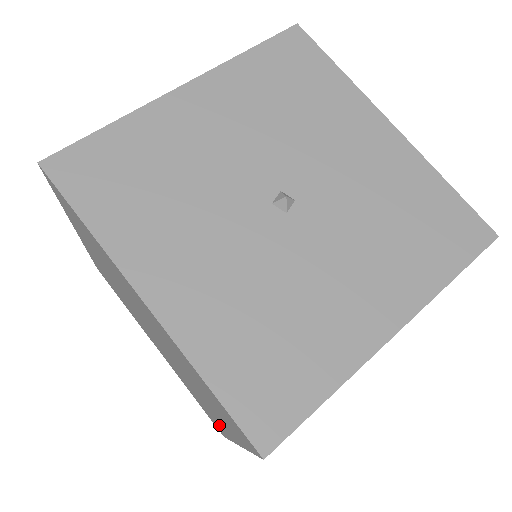
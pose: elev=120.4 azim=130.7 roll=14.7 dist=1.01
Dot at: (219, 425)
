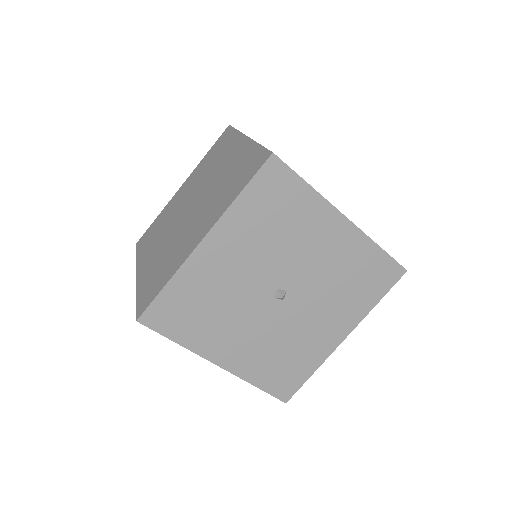
Dot at: occluded
